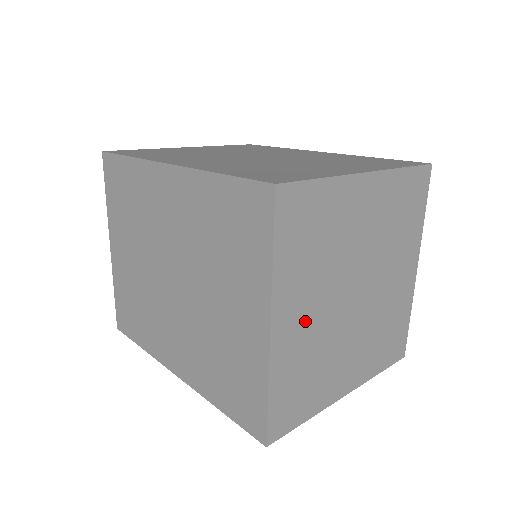
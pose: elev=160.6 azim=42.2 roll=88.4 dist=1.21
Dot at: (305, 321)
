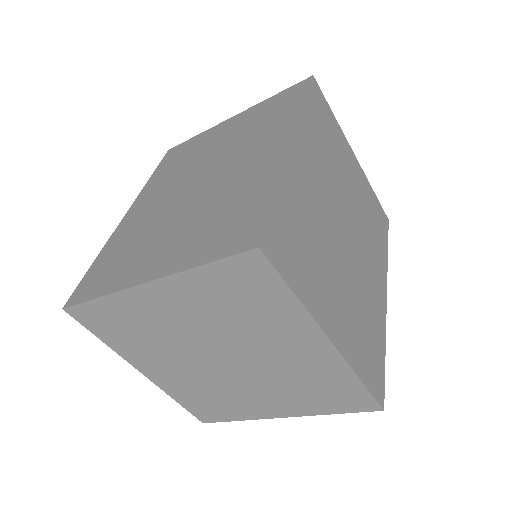
Dot at: (171, 315)
